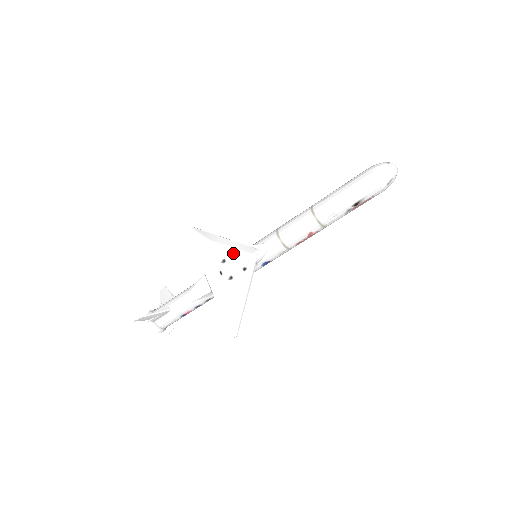
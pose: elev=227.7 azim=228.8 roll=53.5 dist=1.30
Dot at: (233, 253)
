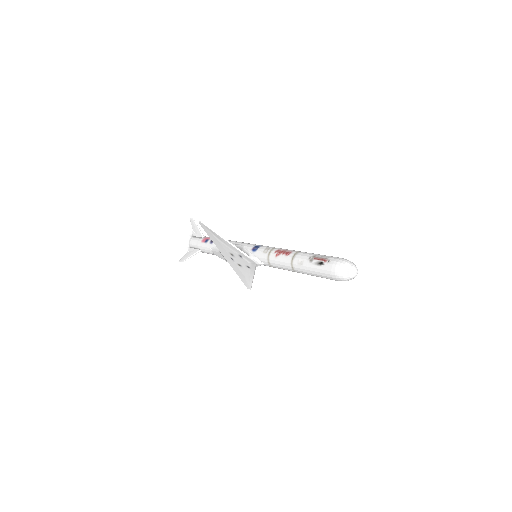
Dot at: (238, 255)
